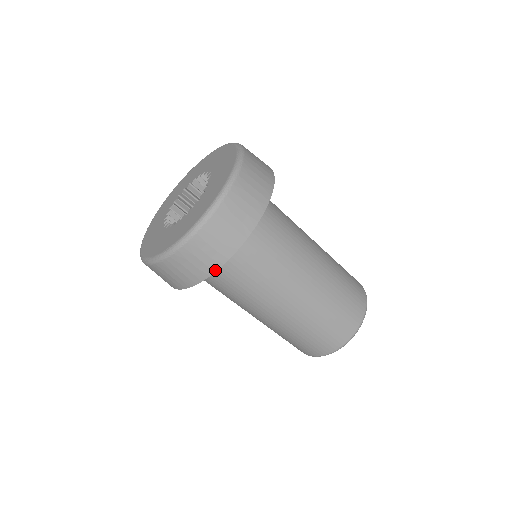
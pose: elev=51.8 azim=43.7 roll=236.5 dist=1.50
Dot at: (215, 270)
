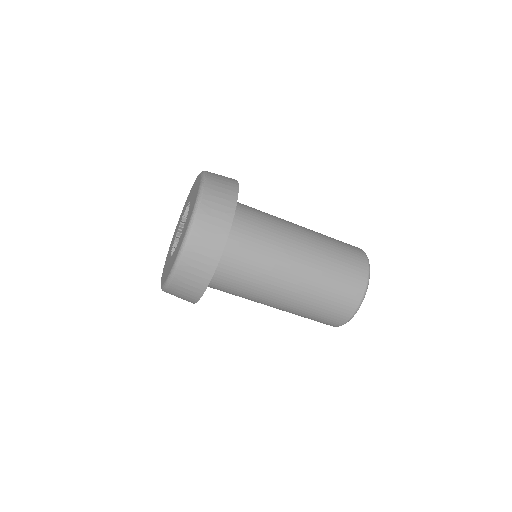
Dot at: (224, 244)
